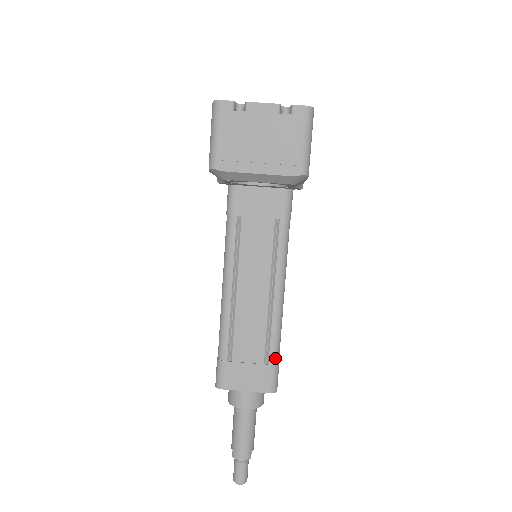
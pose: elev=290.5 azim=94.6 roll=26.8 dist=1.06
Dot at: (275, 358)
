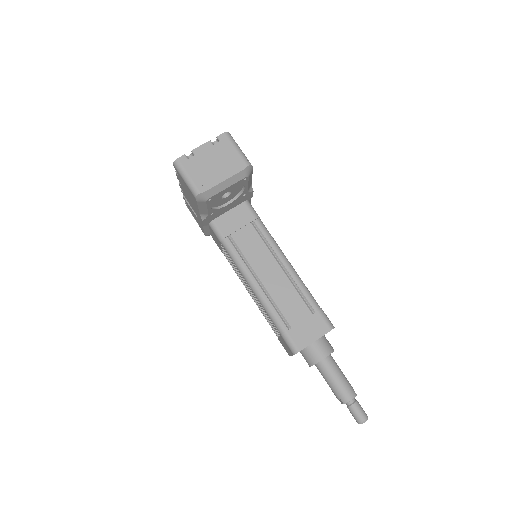
Dot at: (316, 305)
